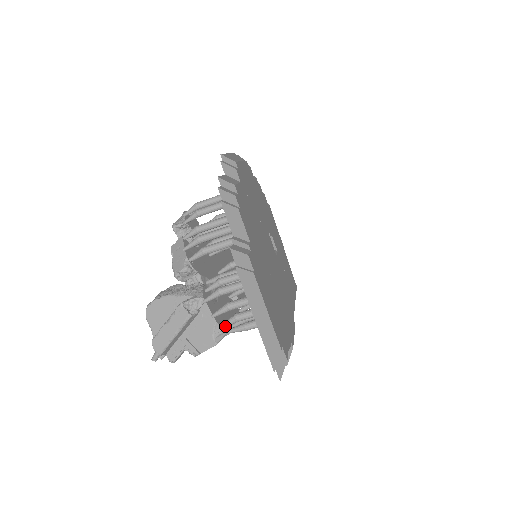
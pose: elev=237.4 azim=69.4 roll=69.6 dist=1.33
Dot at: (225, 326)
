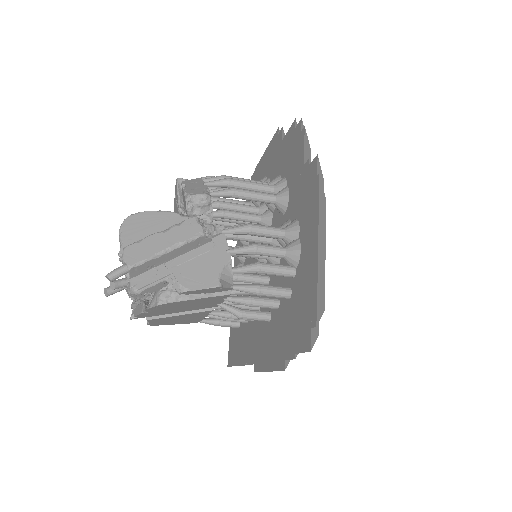
Dot at: (239, 270)
